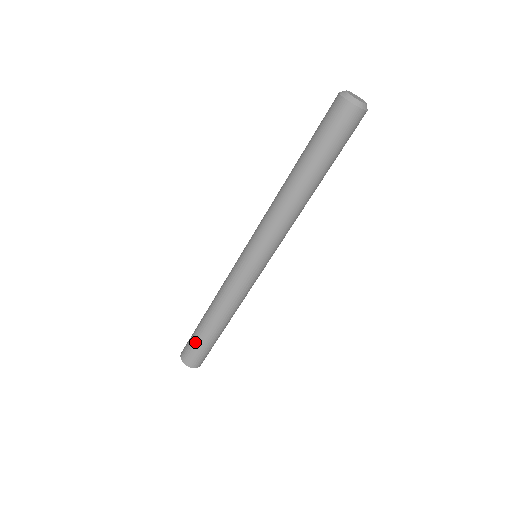
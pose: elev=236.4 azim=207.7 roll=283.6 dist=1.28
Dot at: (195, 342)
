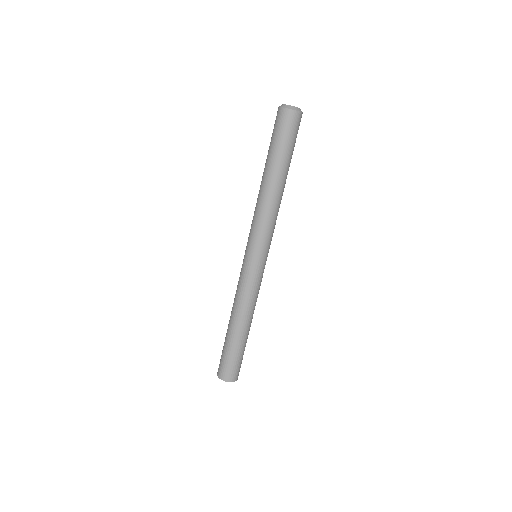
Dot at: (229, 355)
